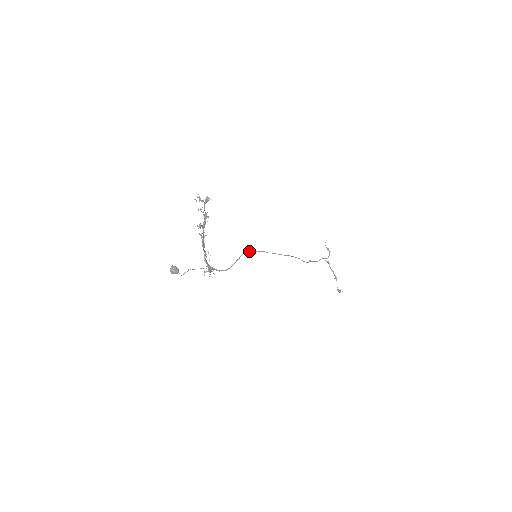
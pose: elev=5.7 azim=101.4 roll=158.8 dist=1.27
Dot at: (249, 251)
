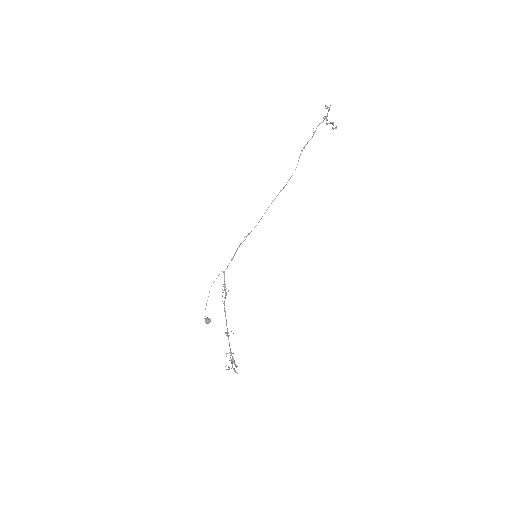
Dot at: (246, 237)
